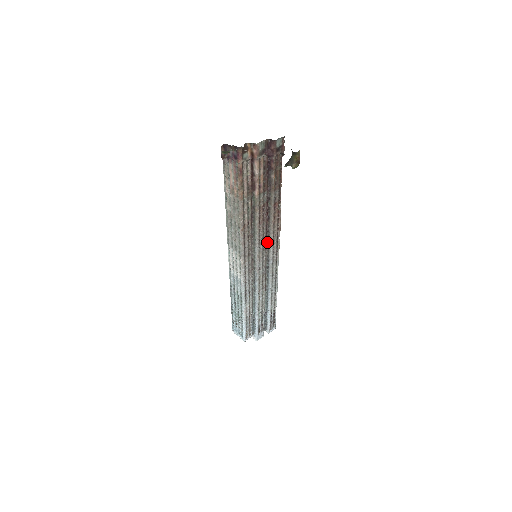
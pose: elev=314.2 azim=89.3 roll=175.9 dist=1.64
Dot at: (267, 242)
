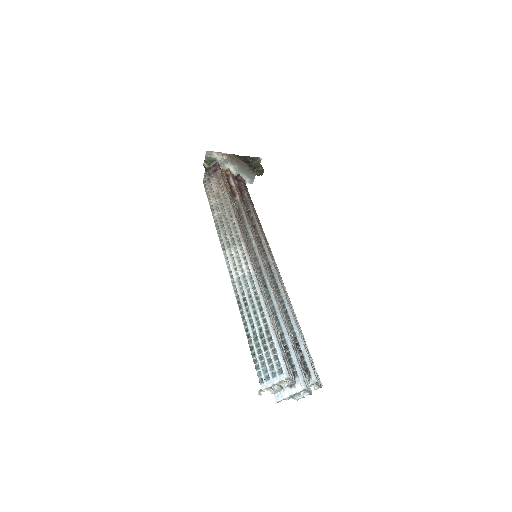
Dot at: (261, 250)
